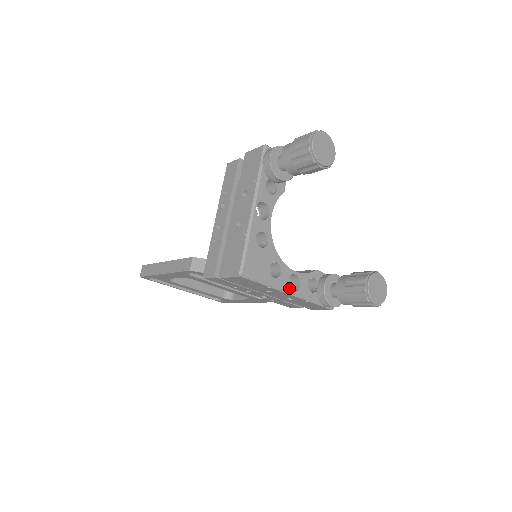
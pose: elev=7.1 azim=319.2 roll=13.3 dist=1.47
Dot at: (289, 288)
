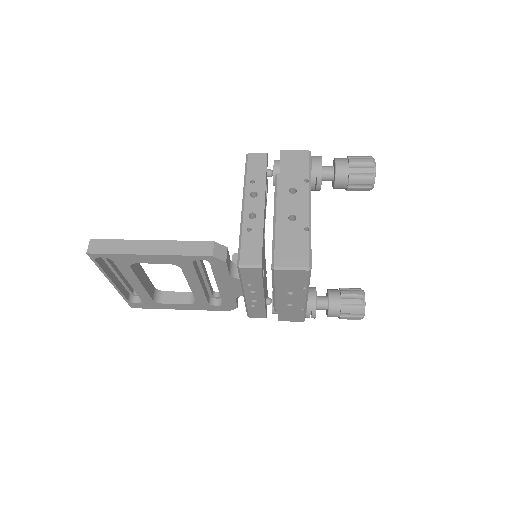
Dot at: occluded
